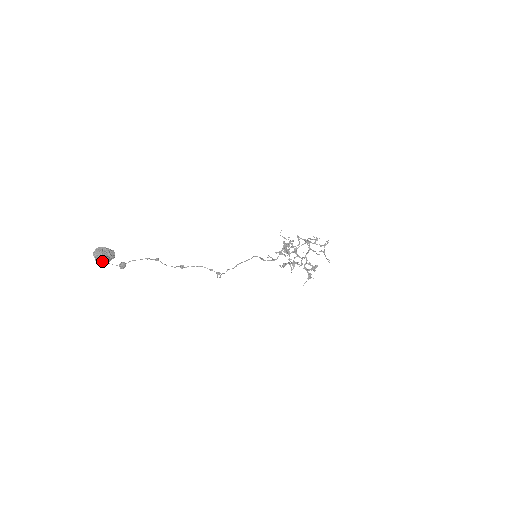
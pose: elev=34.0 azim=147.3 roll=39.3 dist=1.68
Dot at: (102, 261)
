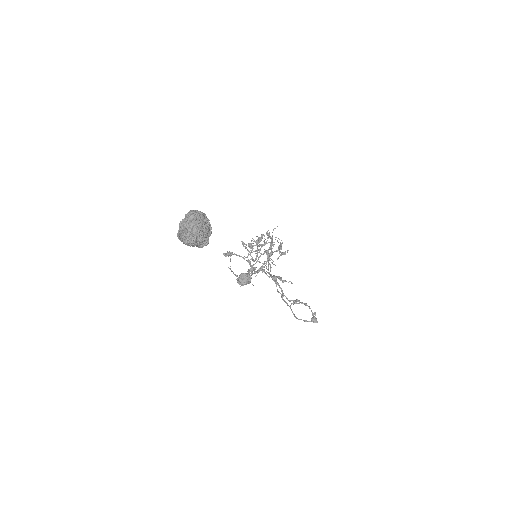
Dot at: (195, 245)
